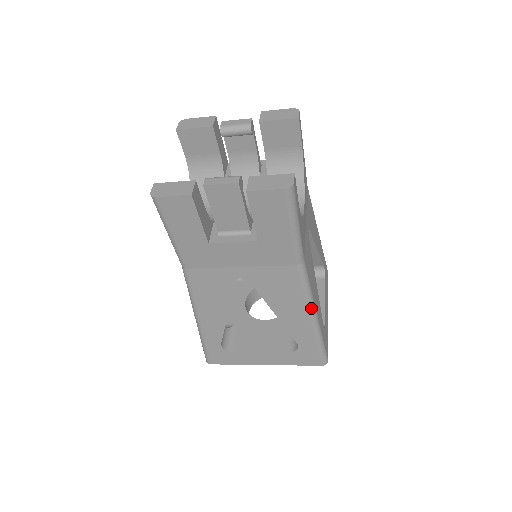
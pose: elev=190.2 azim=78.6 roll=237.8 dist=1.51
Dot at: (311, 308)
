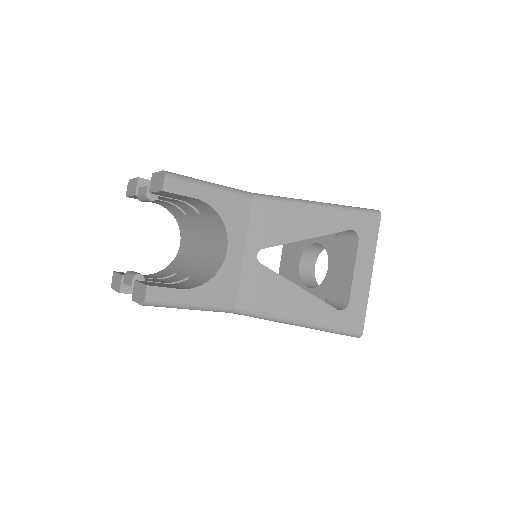
Dot at: (286, 323)
